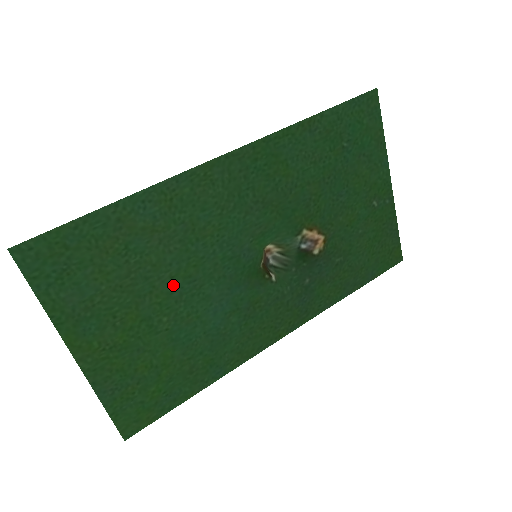
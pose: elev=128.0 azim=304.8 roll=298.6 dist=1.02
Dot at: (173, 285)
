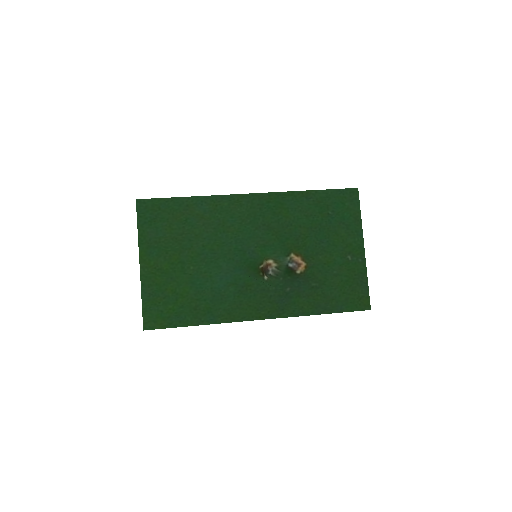
Dot at: (203, 251)
